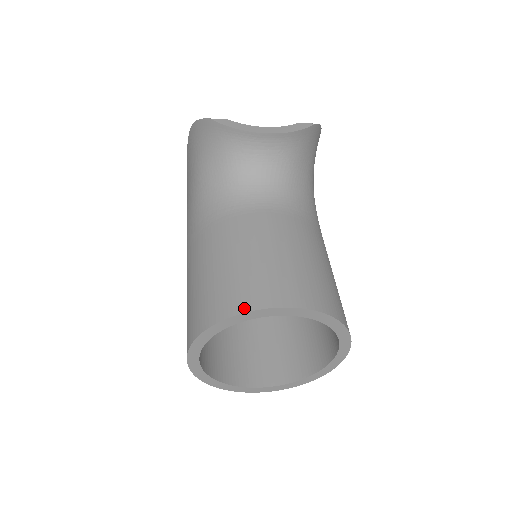
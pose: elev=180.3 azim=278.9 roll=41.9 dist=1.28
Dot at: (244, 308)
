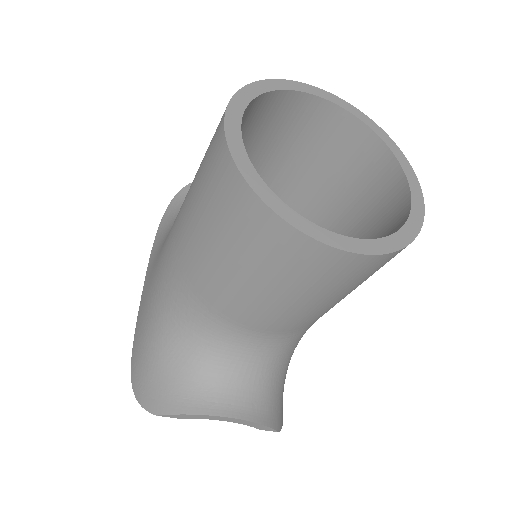
Dot at: occluded
